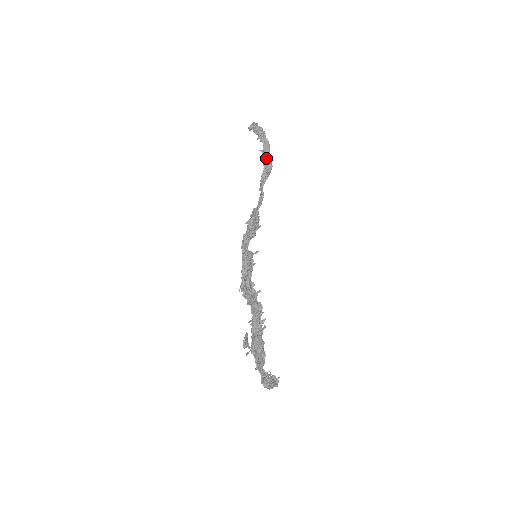
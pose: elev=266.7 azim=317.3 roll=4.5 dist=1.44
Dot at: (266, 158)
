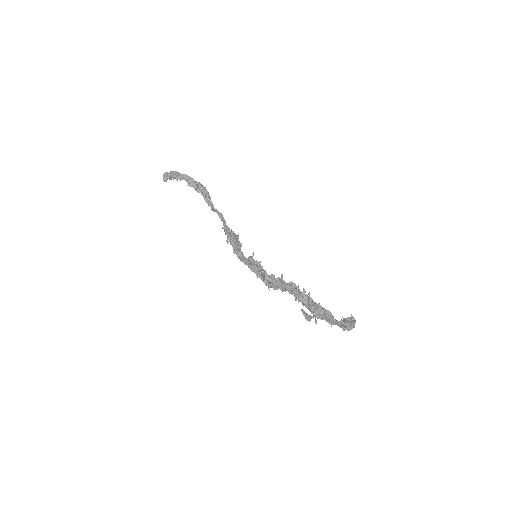
Dot at: (196, 187)
